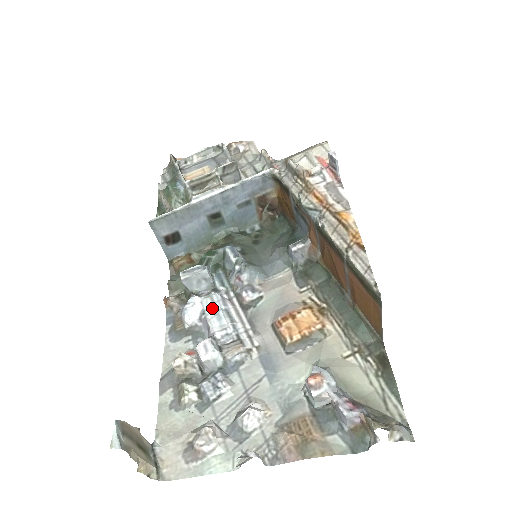
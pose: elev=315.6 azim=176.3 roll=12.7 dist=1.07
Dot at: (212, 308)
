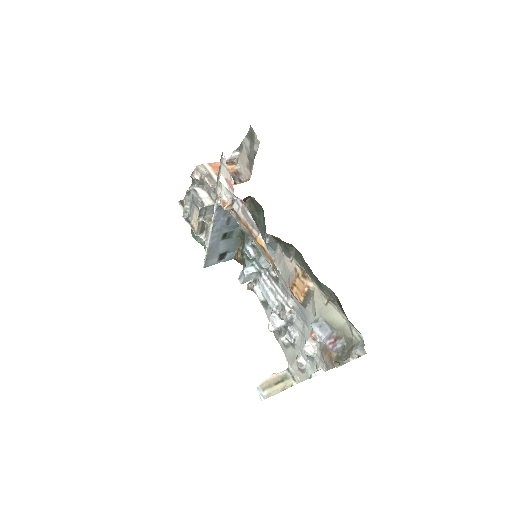
Dot at: (264, 292)
